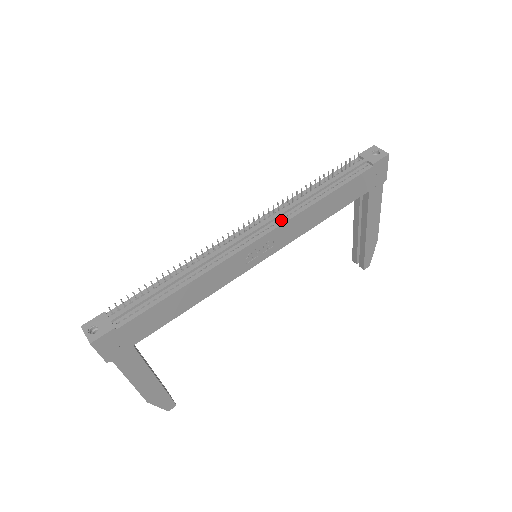
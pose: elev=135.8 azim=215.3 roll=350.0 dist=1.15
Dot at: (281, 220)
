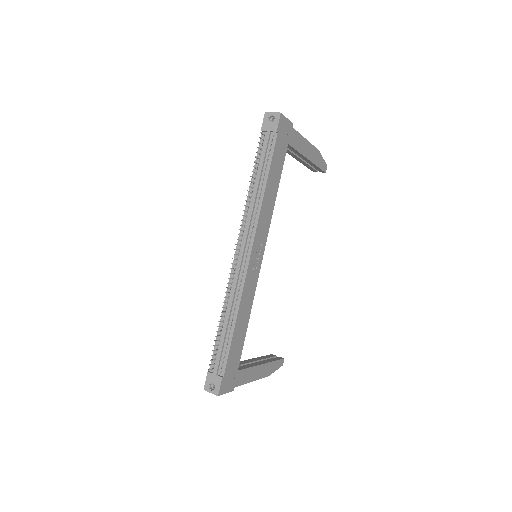
Dot at: (253, 229)
